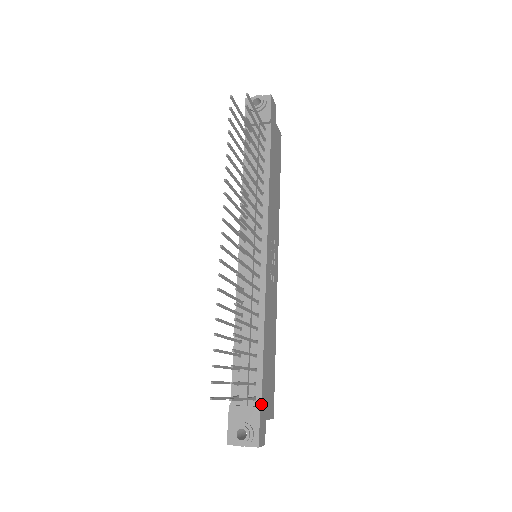
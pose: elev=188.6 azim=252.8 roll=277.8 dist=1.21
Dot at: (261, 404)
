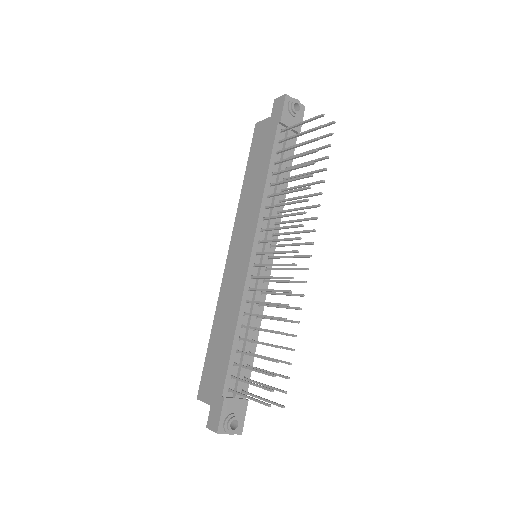
Dot at: occluded
